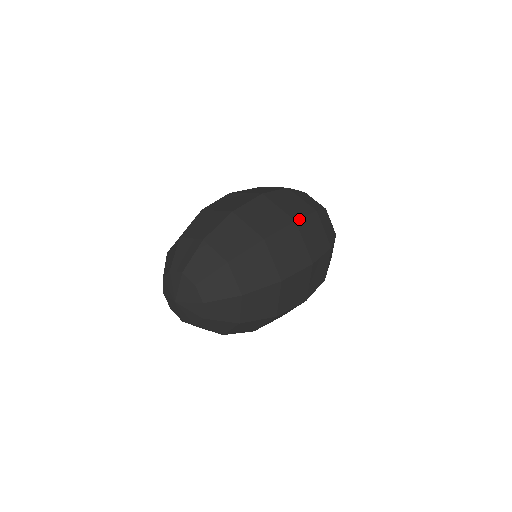
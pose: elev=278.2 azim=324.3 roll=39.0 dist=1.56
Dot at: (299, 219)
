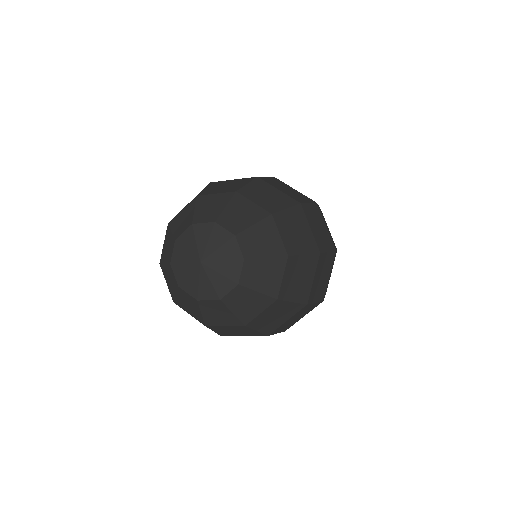
Dot at: occluded
